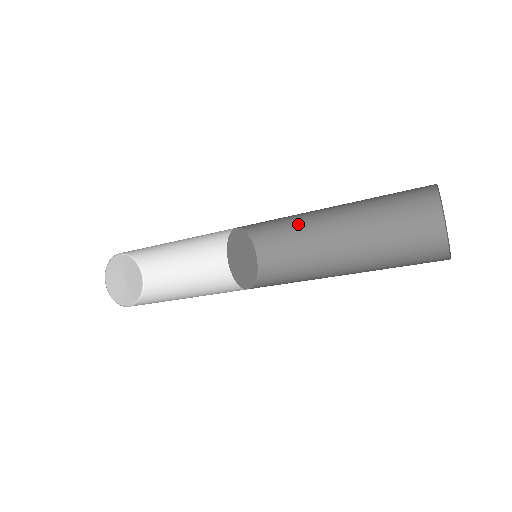
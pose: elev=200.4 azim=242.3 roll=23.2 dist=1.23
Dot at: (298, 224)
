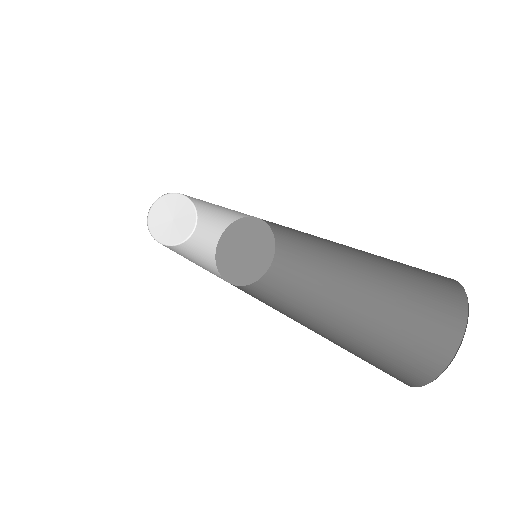
Dot at: occluded
